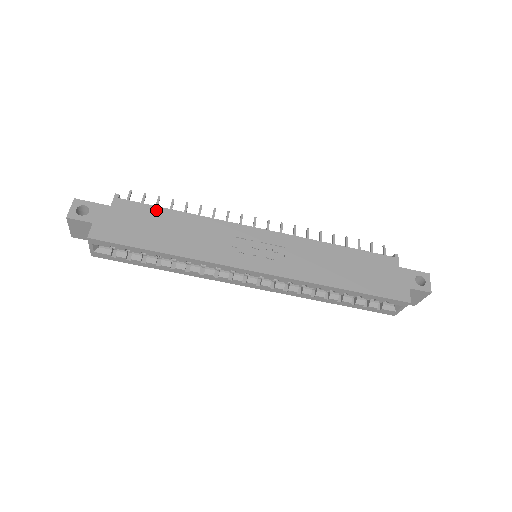
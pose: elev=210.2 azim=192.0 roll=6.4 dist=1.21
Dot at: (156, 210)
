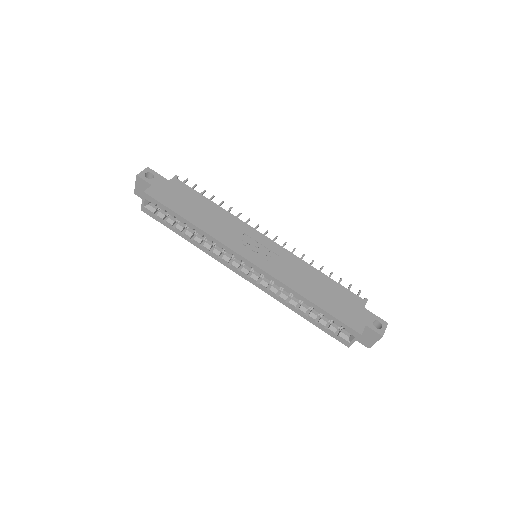
Dot at: (198, 195)
